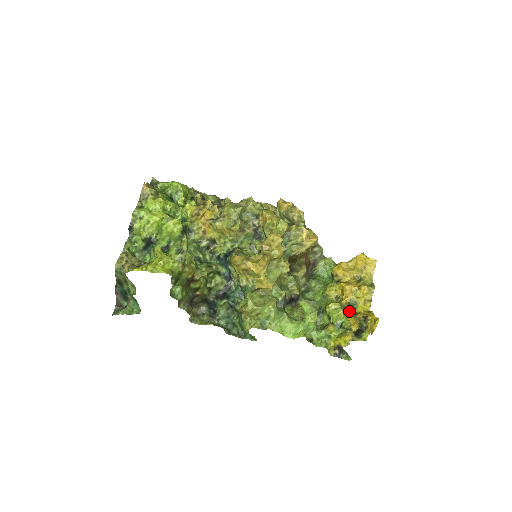
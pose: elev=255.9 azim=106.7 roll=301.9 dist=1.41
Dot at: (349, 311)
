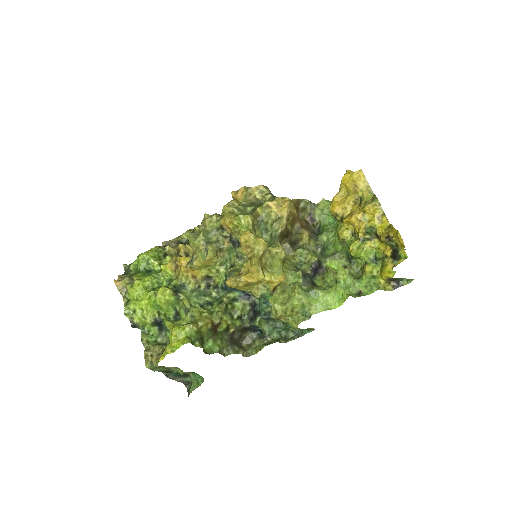
Dot at: (373, 239)
